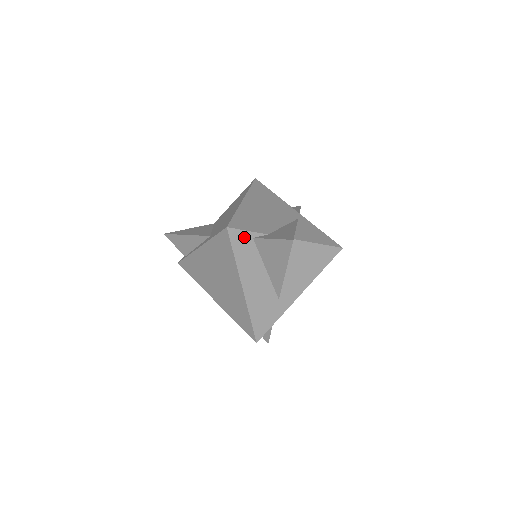
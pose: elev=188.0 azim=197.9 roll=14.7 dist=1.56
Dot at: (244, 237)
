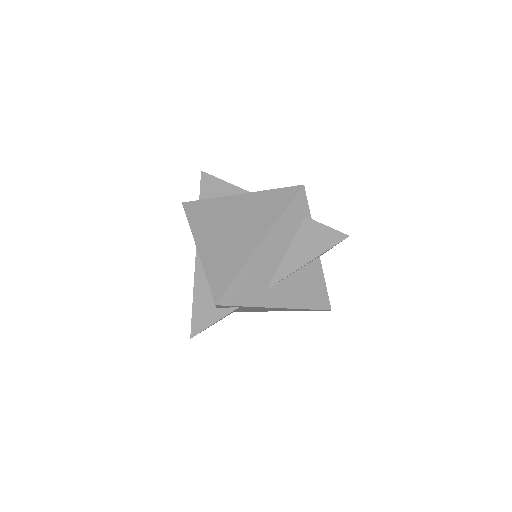
Dot at: (303, 207)
